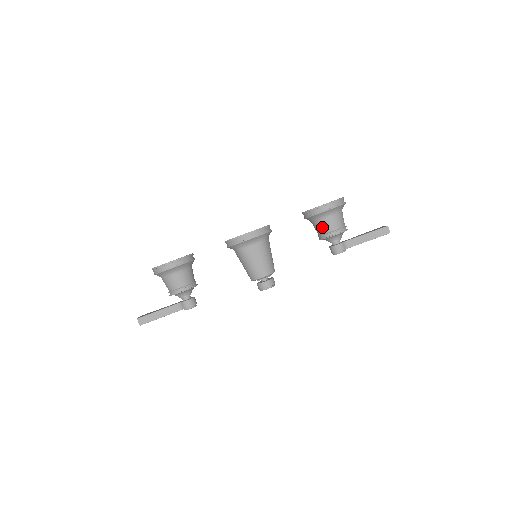
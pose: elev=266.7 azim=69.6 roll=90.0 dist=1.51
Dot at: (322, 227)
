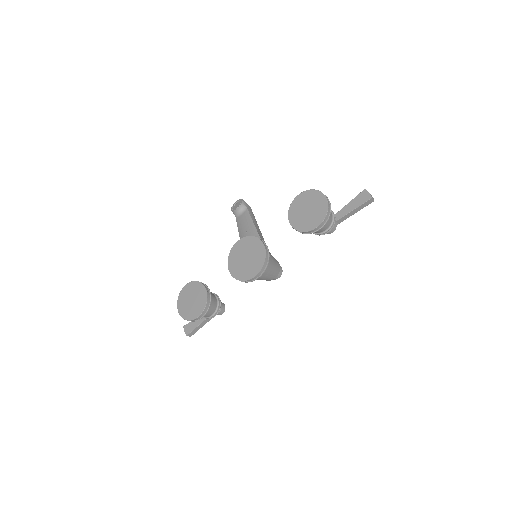
Dot at: occluded
